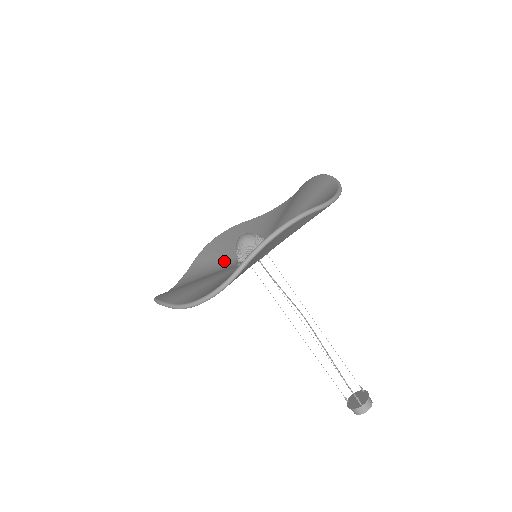
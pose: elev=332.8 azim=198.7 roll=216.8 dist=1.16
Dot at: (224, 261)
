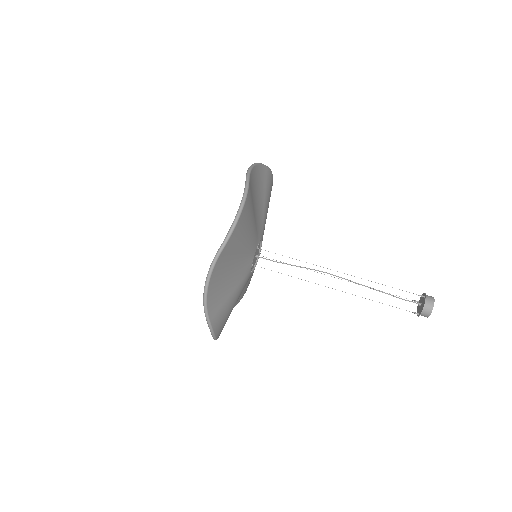
Dot at: occluded
